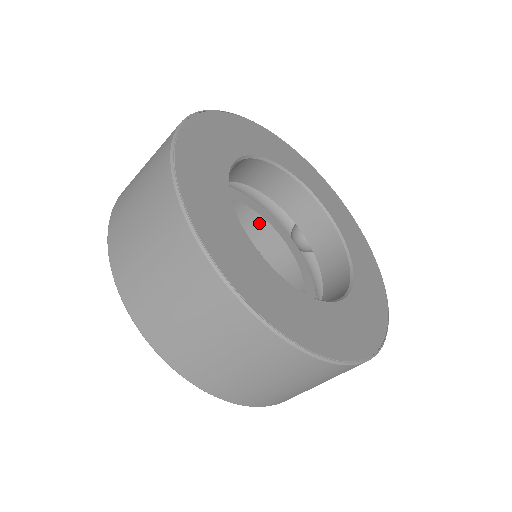
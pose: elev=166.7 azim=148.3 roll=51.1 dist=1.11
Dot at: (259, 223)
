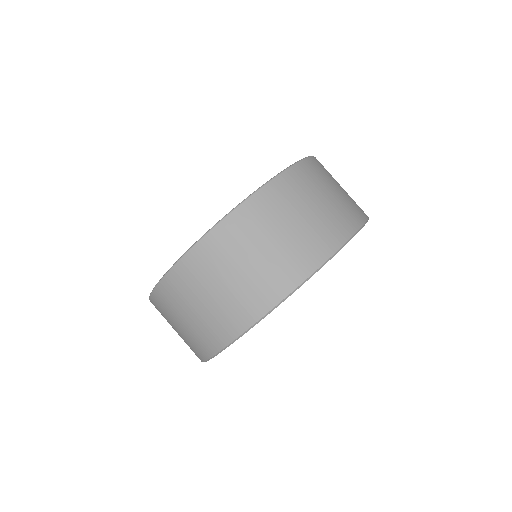
Dot at: occluded
